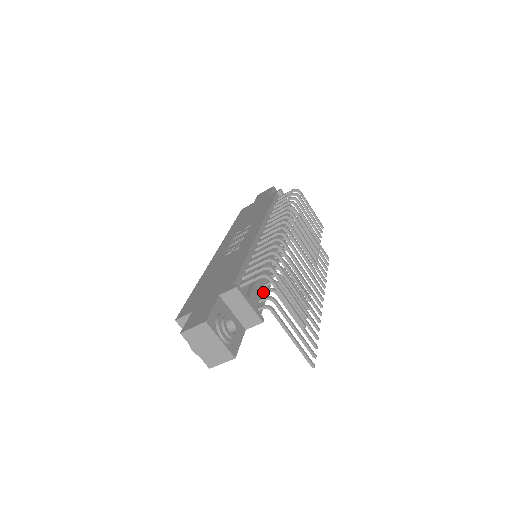
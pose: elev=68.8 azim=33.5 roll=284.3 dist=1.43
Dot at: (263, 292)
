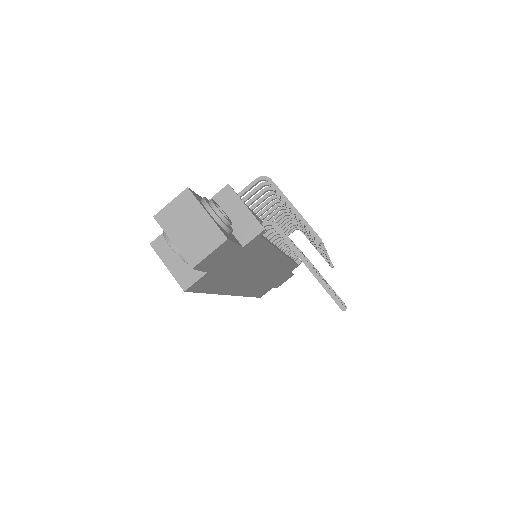
Dot at: (264, 234)
